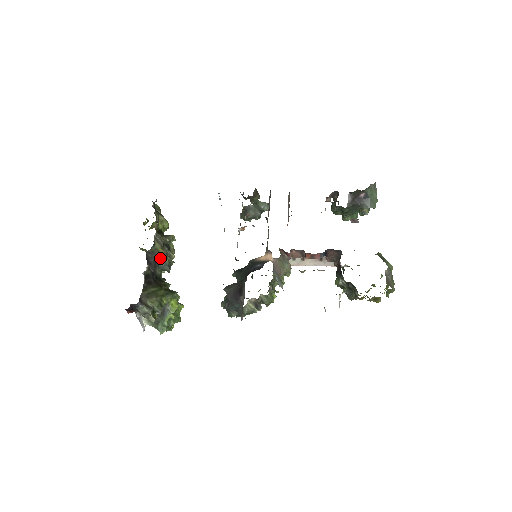
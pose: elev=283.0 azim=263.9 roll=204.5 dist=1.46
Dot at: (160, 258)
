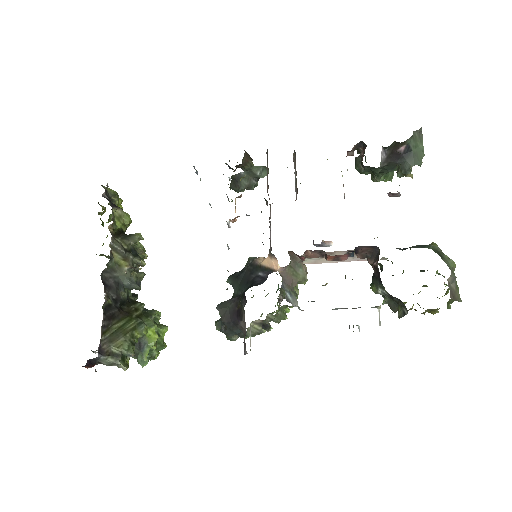
Dot at: (123, 275)
